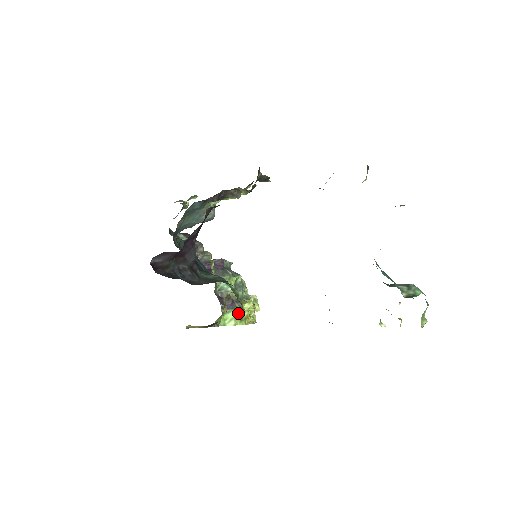
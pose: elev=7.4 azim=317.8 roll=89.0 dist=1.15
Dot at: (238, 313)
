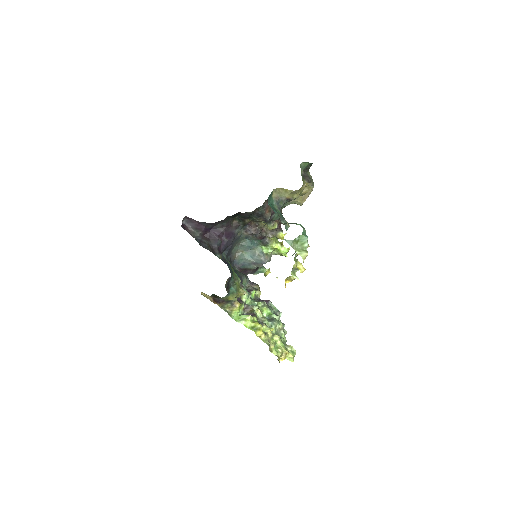
Dot at: (250, 317)
